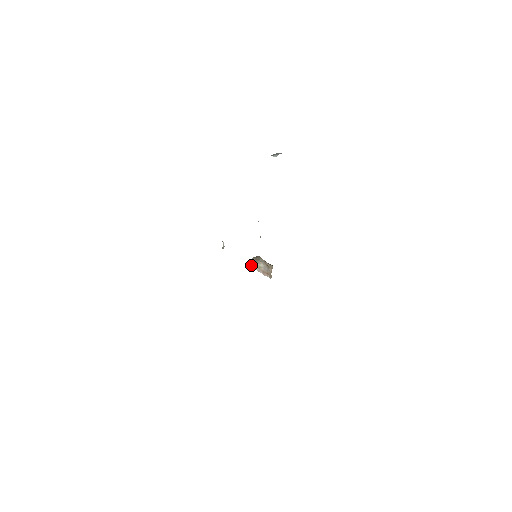
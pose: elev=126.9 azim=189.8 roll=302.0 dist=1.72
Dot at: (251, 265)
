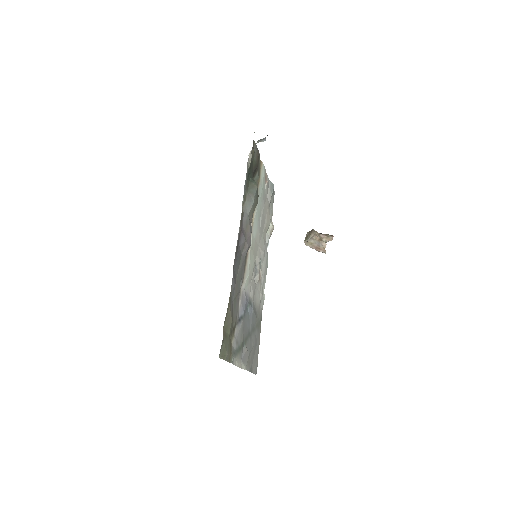
Dot at: occluded
